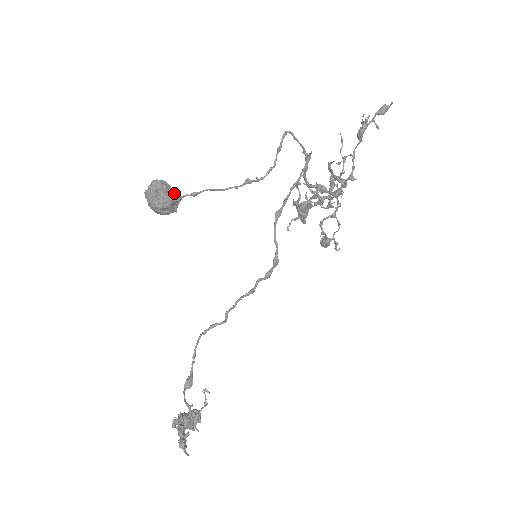
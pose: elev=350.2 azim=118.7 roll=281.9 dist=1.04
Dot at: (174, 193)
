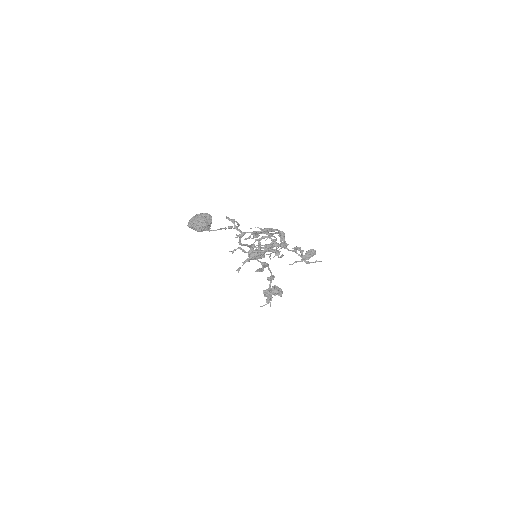
Dot at: (200, 226)
